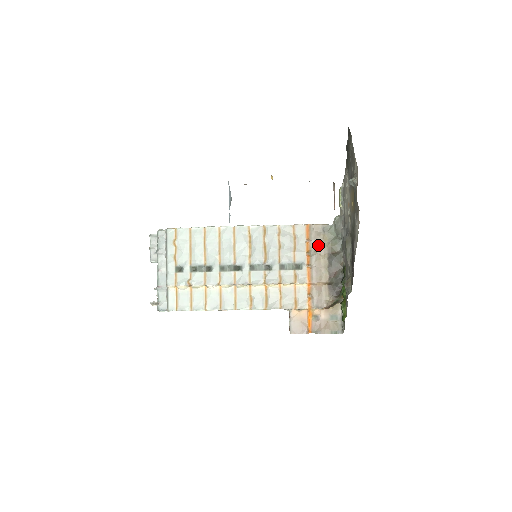
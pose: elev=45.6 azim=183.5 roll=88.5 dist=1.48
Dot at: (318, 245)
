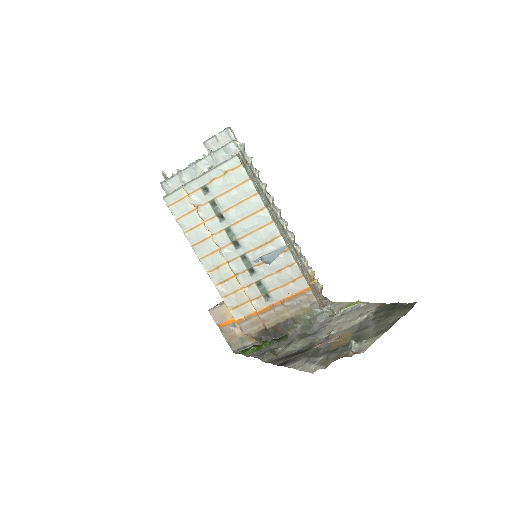
Dot at: (295, 306)
